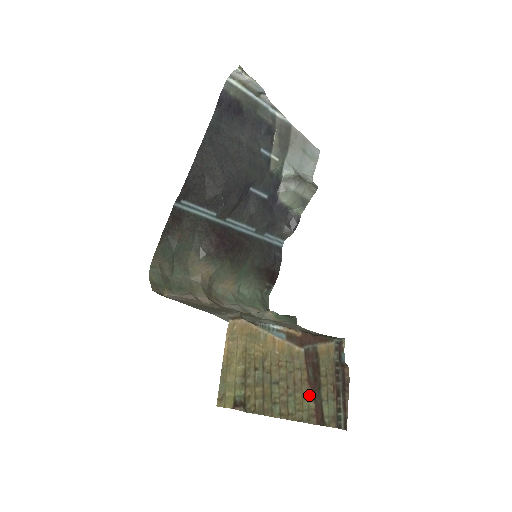
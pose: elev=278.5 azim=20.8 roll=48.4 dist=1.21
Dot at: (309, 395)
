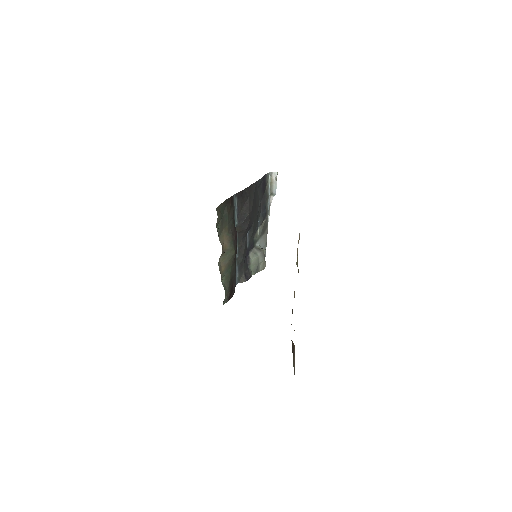
Dot at: occluded
